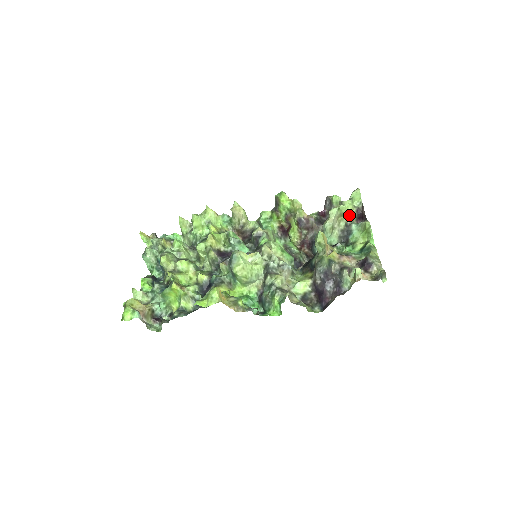
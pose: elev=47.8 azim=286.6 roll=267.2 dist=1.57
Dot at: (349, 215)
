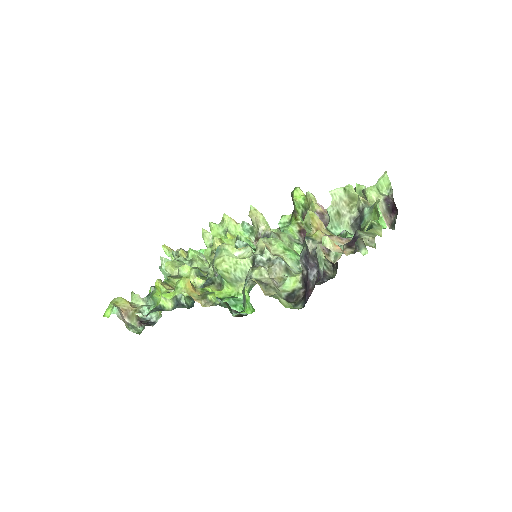
Dot at: (361, 197)
